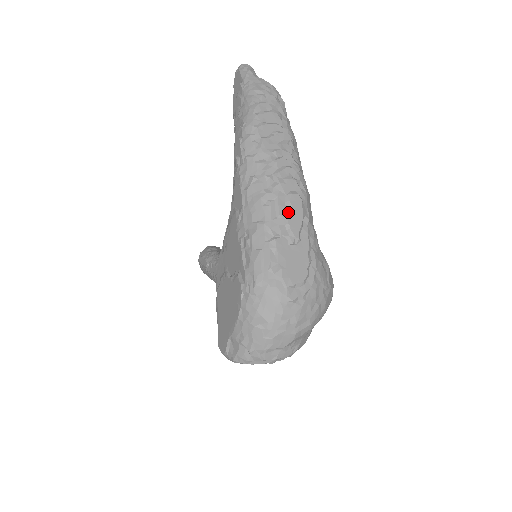
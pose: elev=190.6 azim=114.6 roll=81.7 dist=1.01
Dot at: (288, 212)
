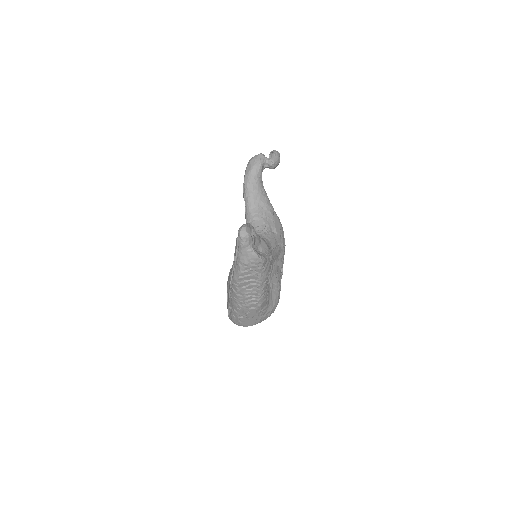
Dot at: (248, 313)
